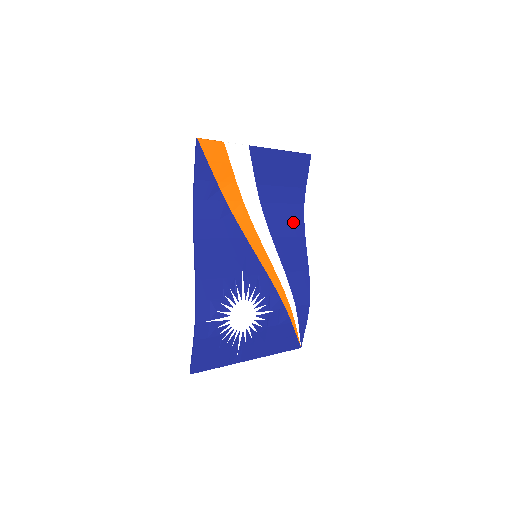
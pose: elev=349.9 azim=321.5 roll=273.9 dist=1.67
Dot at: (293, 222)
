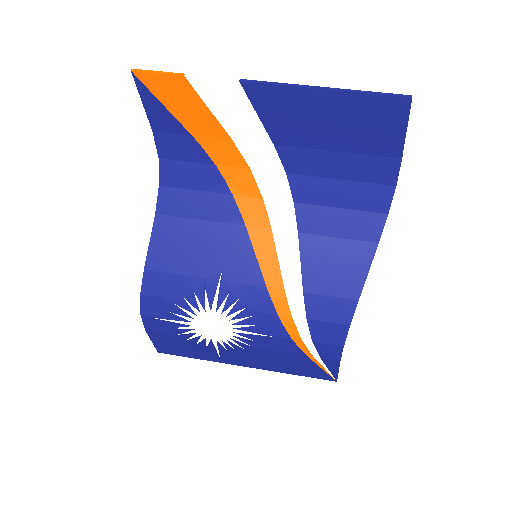
Dot at: (358, 214)
